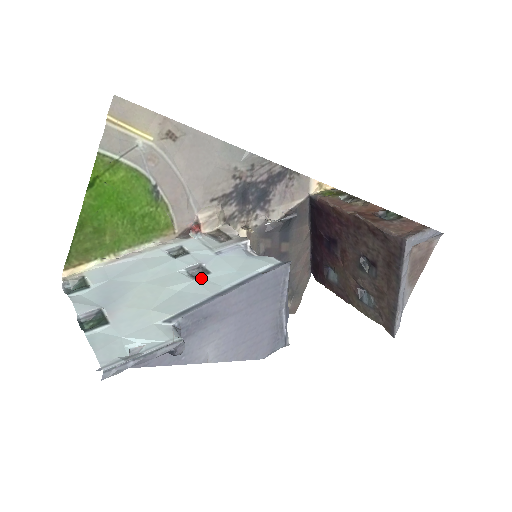
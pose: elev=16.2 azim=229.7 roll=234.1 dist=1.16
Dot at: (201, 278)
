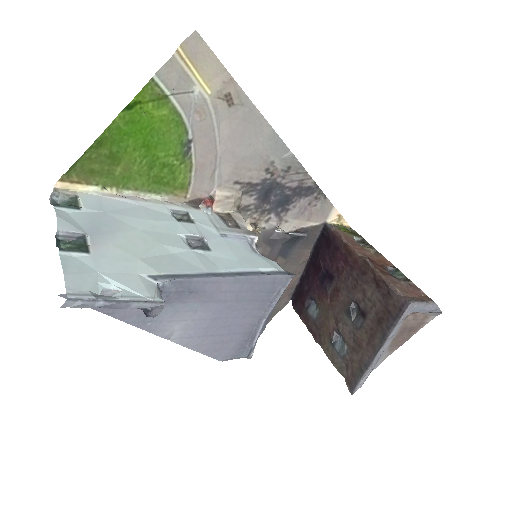
Dot at: (200, 251)
